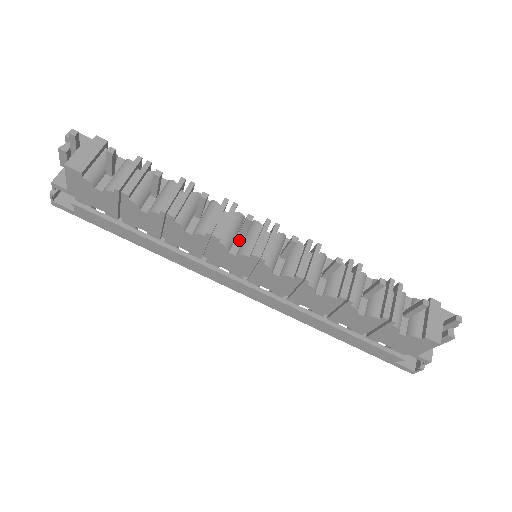
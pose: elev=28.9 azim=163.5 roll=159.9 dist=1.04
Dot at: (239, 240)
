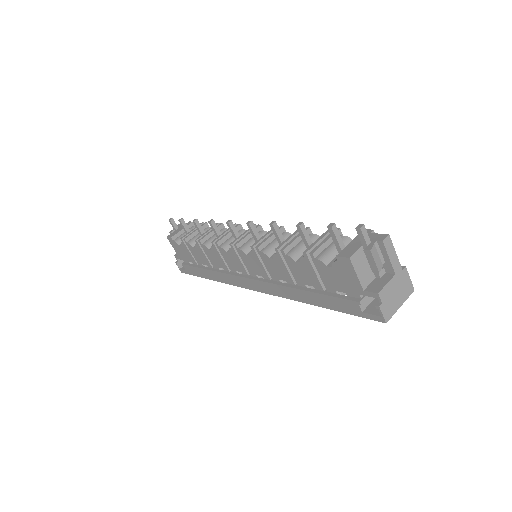
Dot at: occluded
